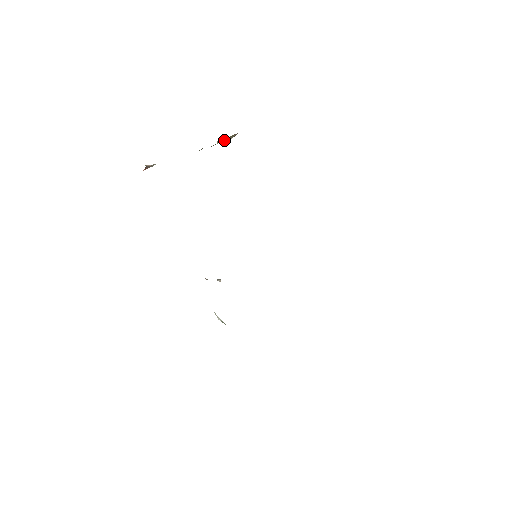
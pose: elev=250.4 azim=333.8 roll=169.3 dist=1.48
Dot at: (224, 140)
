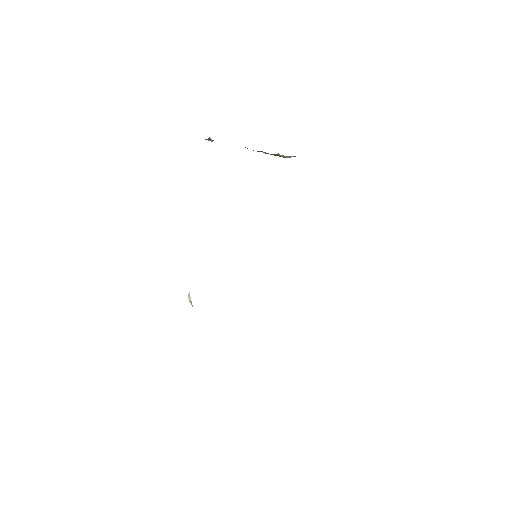
Dot at: (281, 155)
